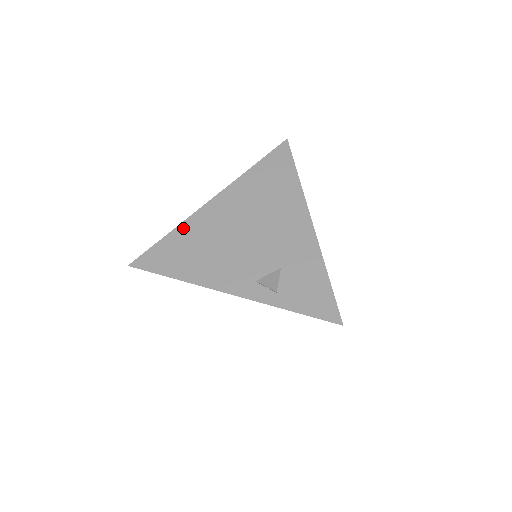
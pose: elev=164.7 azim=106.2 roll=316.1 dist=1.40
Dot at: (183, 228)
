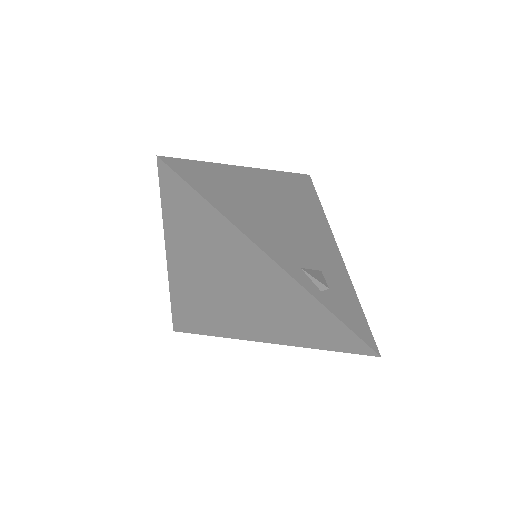
Dot at: (224, 169)
